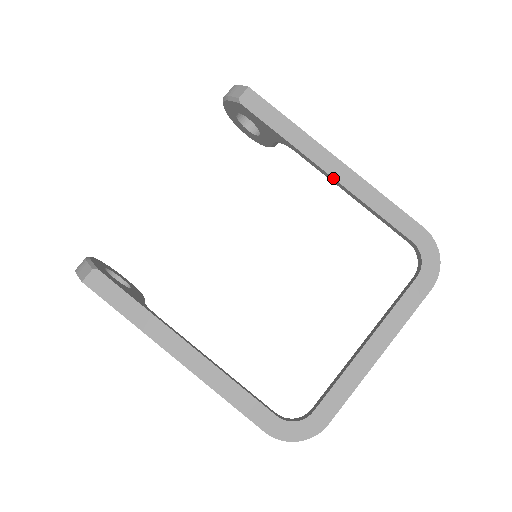
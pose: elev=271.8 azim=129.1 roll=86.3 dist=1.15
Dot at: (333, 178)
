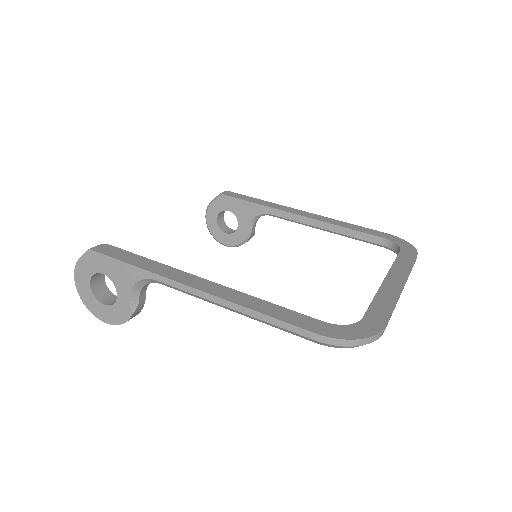
Dot at: (304, 216)
